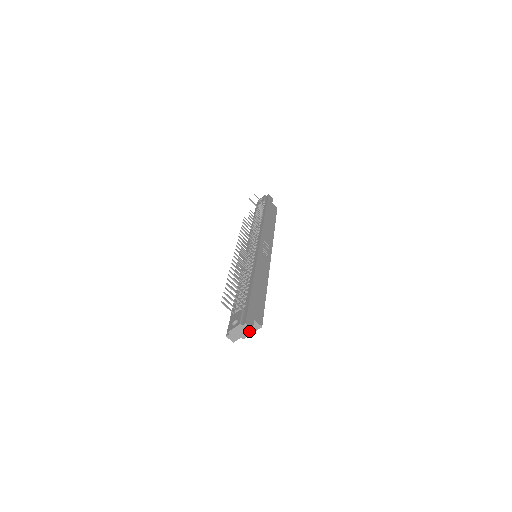
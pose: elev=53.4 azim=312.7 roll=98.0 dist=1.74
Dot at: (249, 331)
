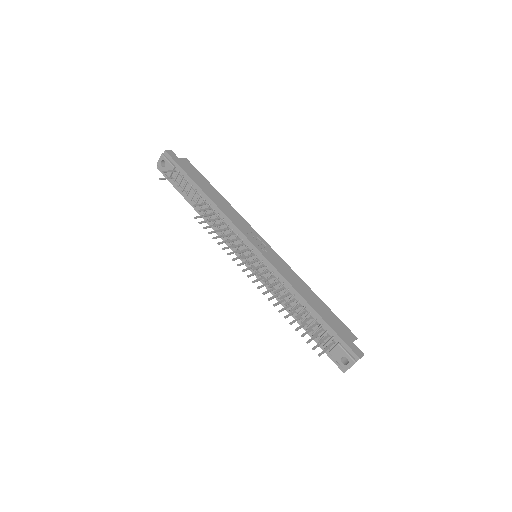
Dot at: occluded
